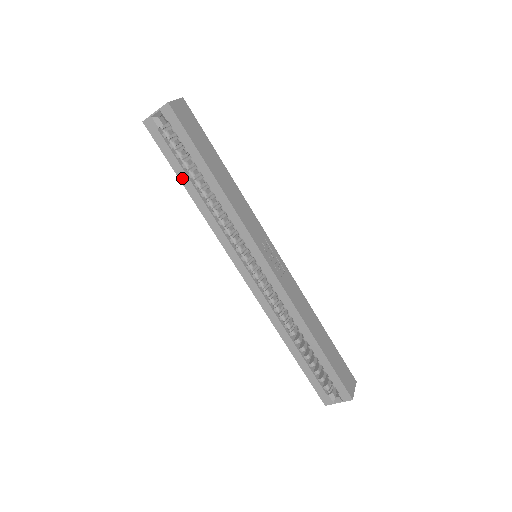
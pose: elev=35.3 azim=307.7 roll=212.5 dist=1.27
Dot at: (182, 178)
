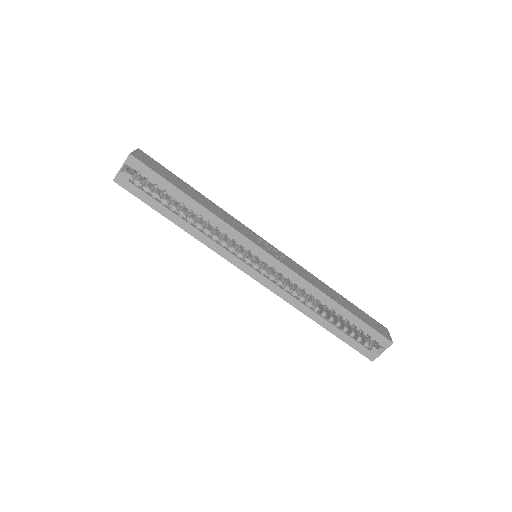
Dot at: (166, 214)
